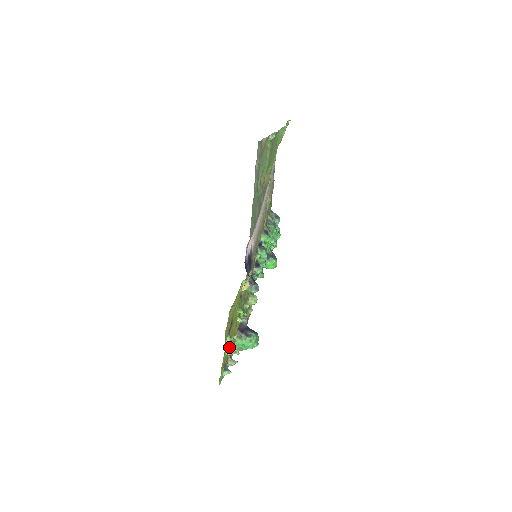
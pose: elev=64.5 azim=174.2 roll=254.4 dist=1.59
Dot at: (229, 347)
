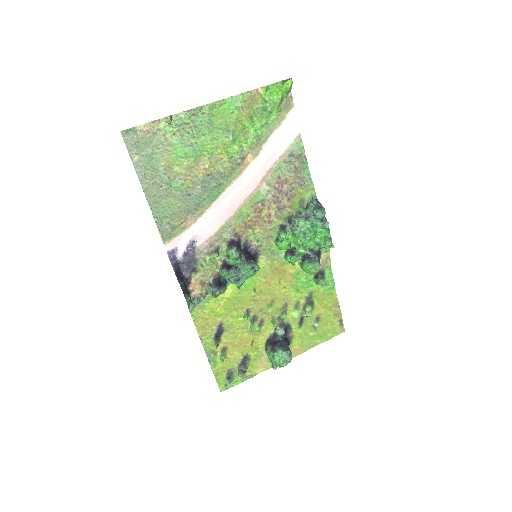
Dot at: (238, 355)
